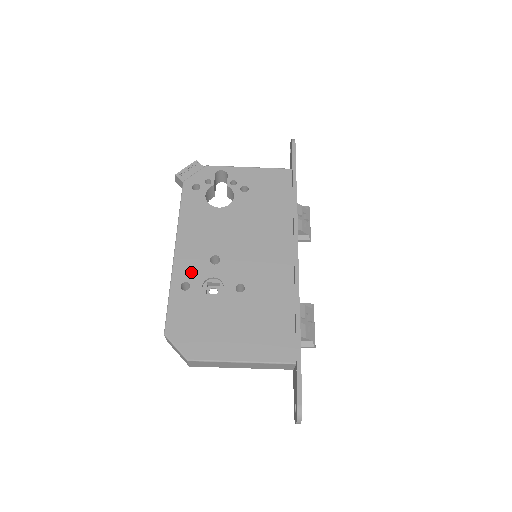
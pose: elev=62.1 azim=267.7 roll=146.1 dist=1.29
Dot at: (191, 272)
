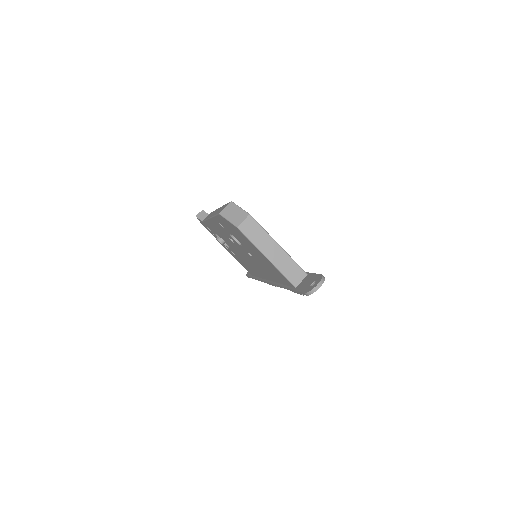
Dot at: occluded
